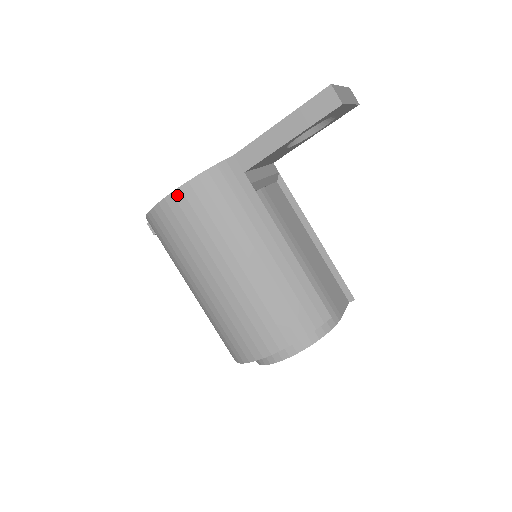
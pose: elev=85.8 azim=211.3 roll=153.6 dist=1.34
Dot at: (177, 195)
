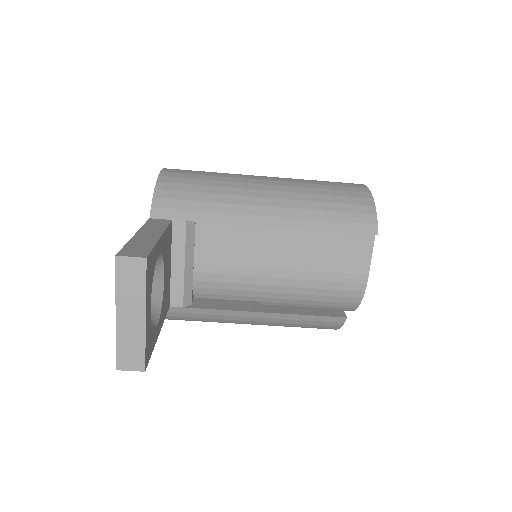
Dot at: occluded
